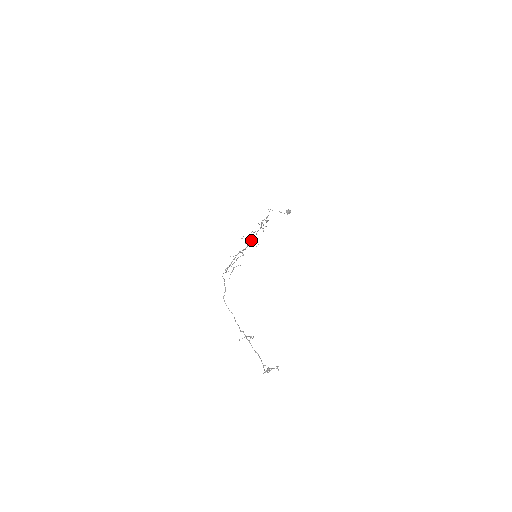
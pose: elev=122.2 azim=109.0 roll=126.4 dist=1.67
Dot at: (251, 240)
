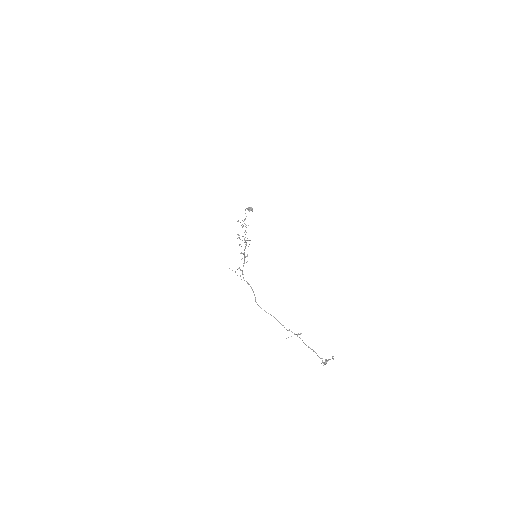
Dot at: occluded
